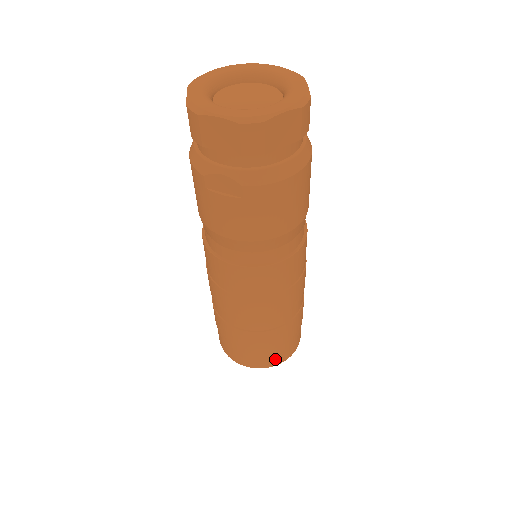
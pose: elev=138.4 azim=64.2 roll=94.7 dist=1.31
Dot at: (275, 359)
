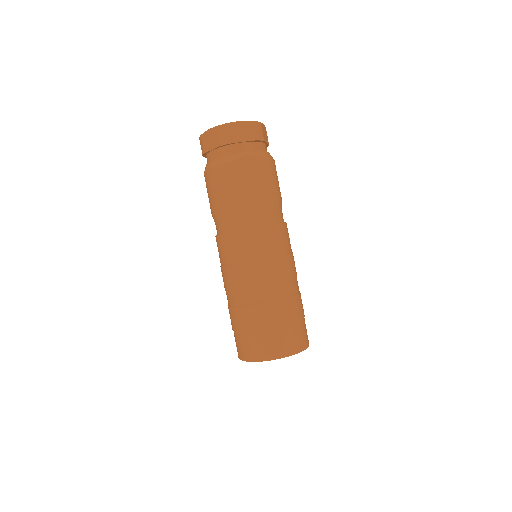
Dot at: (305, 338)
